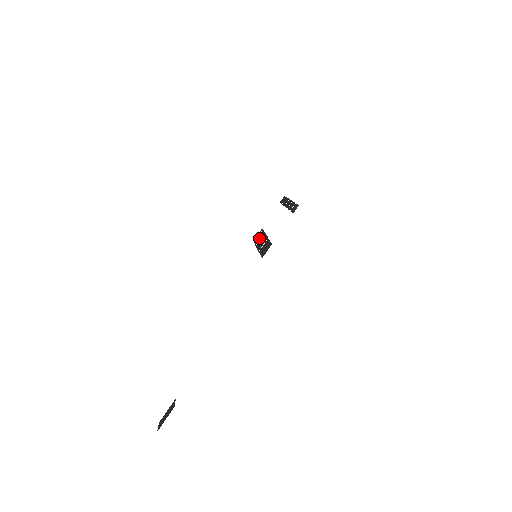
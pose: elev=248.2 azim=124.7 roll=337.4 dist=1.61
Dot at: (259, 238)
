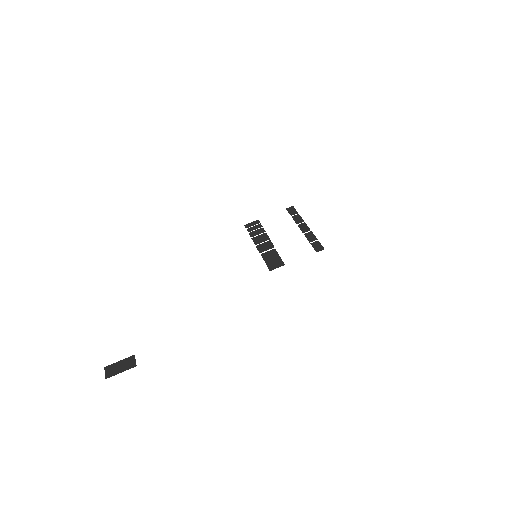
Dot at: (256, 232)
